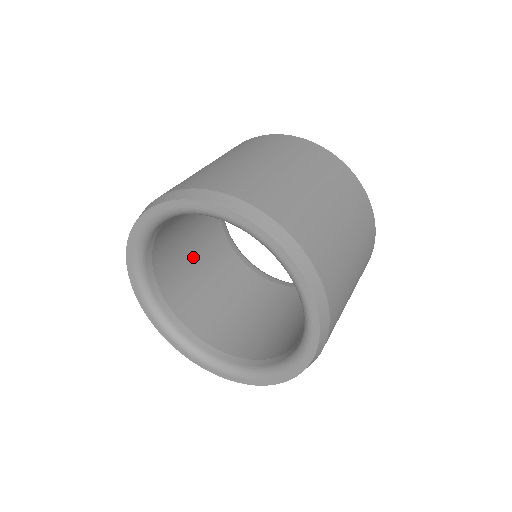
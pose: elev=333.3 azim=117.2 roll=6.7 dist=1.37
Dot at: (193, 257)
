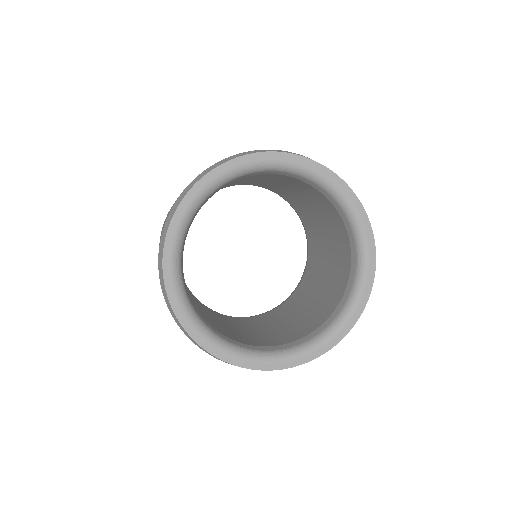
Dot at: occluded
